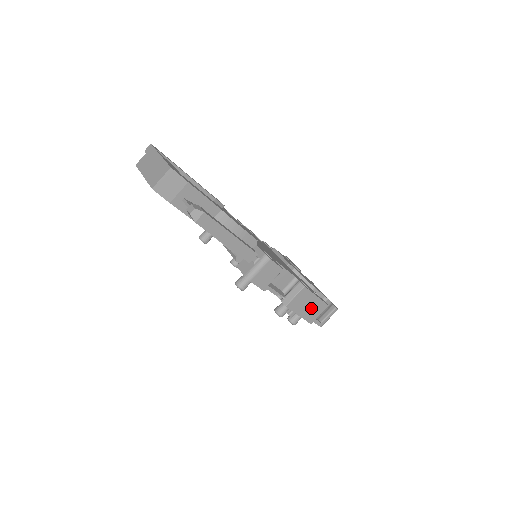
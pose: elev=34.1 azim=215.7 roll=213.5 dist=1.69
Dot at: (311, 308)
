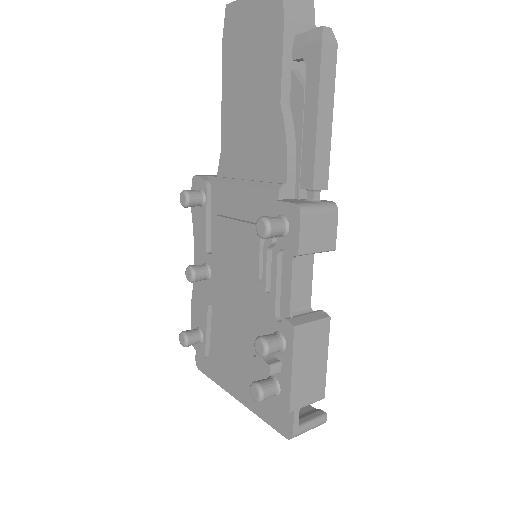
Dot at: (309, 374)
